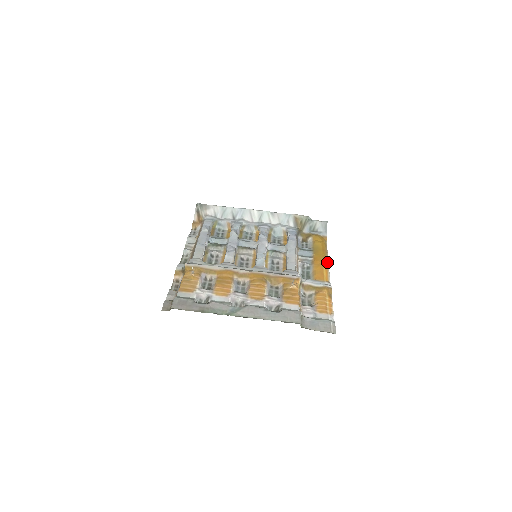
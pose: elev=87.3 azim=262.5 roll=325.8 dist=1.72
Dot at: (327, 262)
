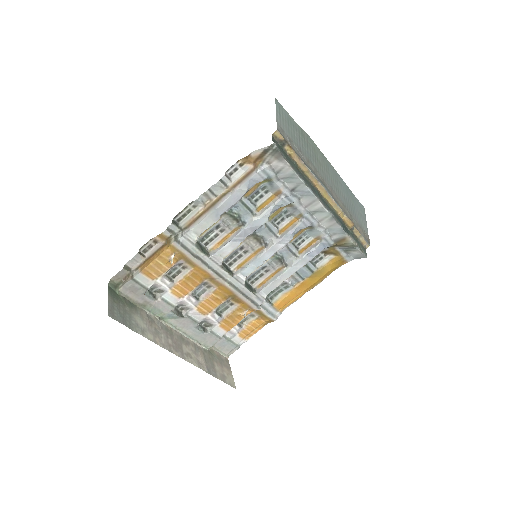
Dot at: occluded
